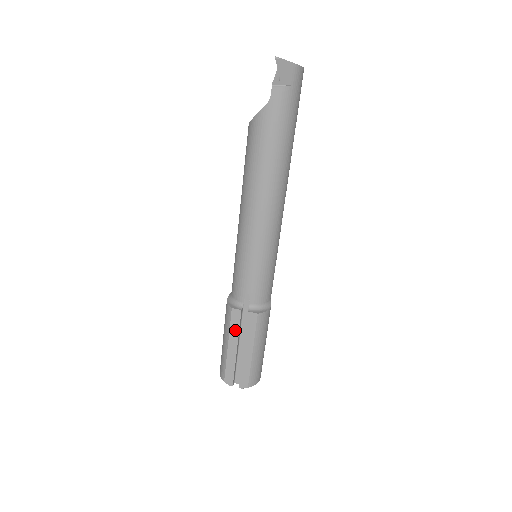
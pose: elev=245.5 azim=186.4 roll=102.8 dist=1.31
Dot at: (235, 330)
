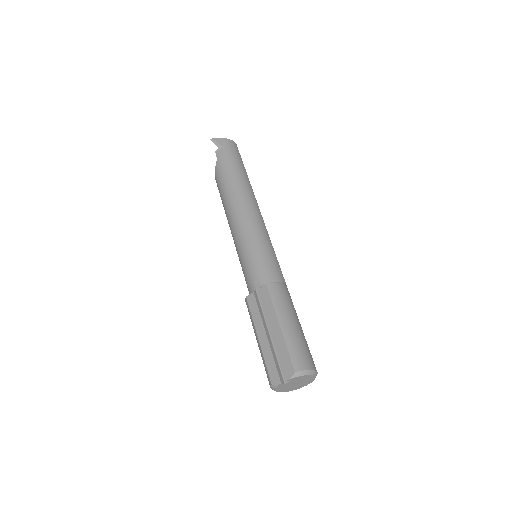
Dot at: (257, 315)
